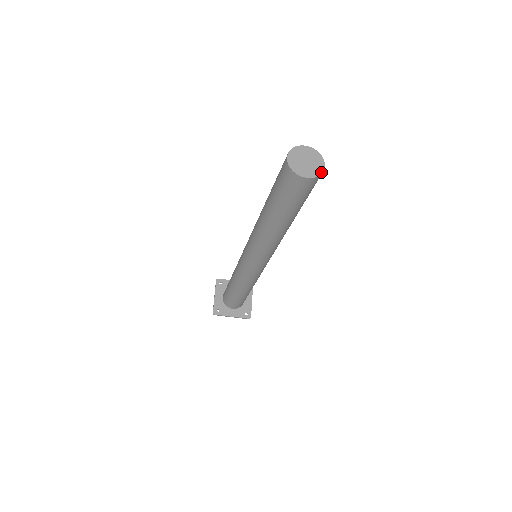
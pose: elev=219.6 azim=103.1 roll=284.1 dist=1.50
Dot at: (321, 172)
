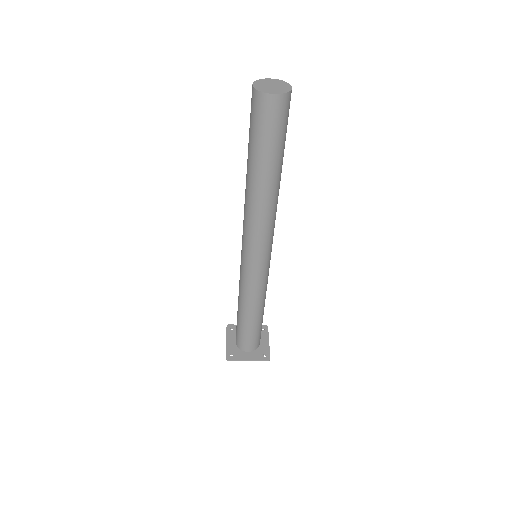
Dot at: (289, 91)
